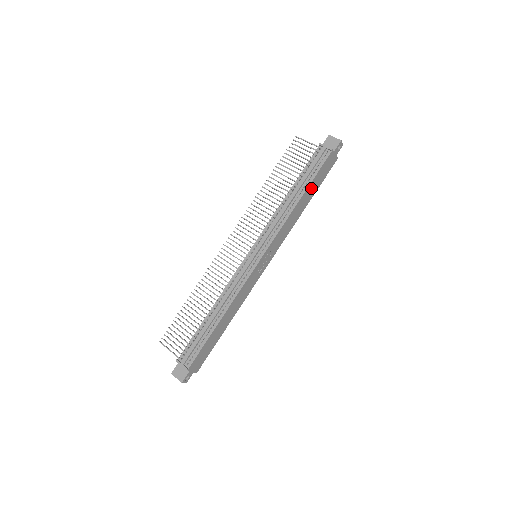
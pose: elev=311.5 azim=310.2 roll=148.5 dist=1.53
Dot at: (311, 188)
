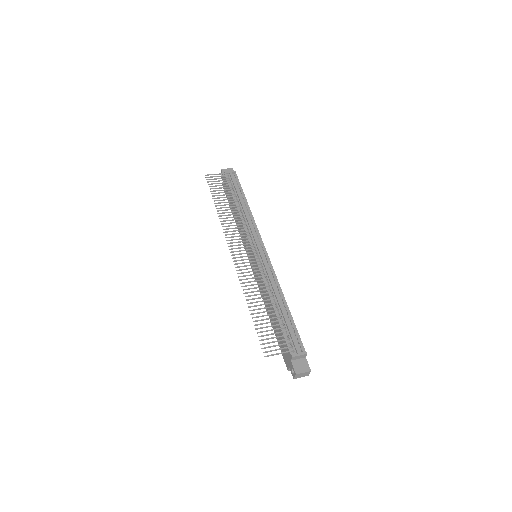
Dot at: occluded
